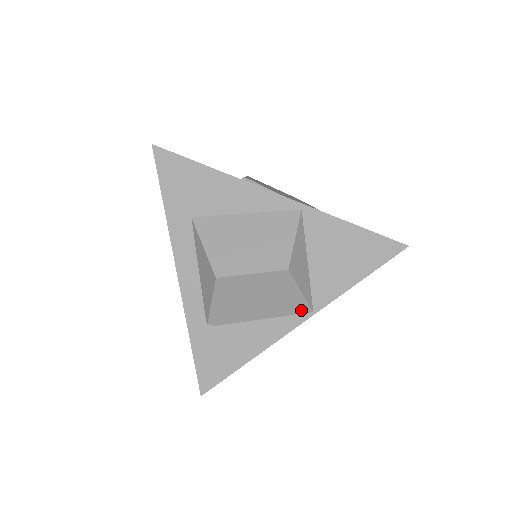
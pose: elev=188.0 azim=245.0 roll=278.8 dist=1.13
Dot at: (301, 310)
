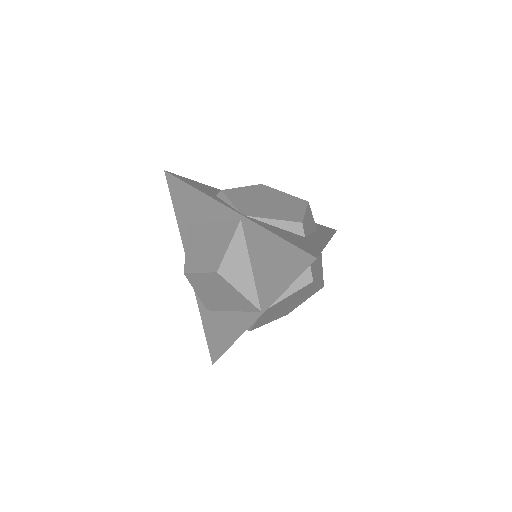
Dot at: (252, 308)
